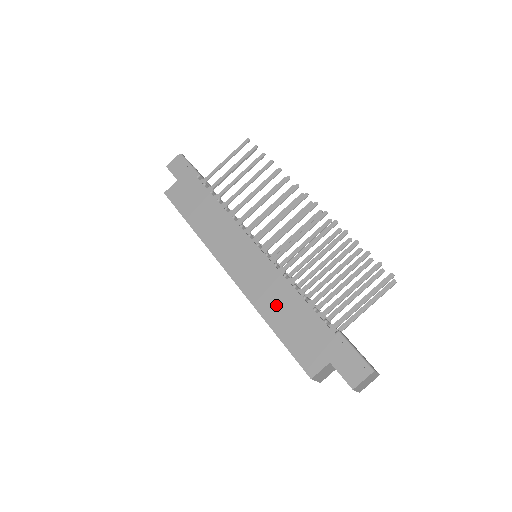
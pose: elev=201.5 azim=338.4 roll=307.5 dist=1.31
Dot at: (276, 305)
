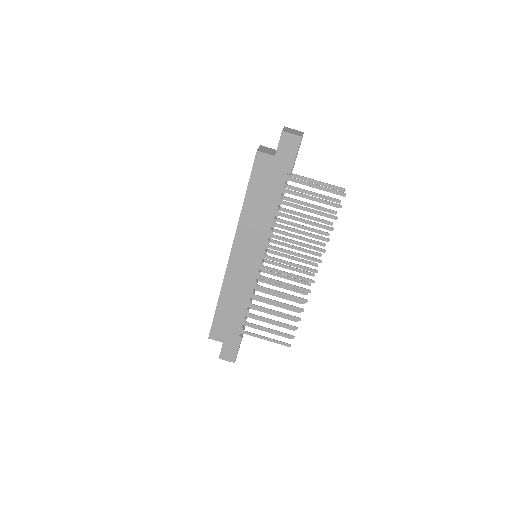
Dot at: (232, 299)
